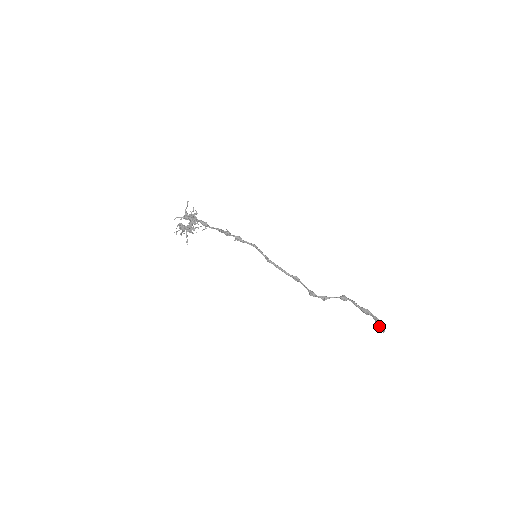
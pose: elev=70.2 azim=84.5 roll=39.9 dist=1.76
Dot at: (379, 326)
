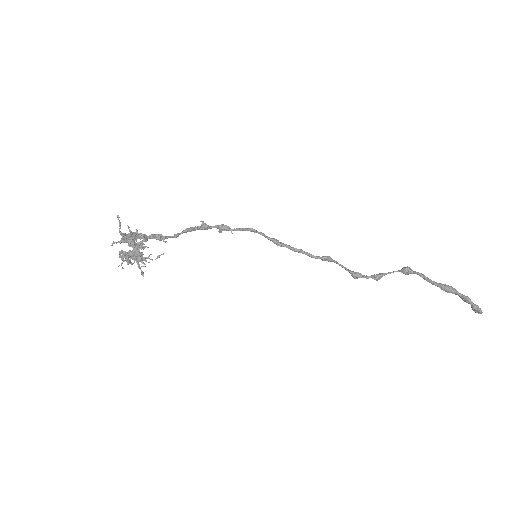
Dot at: (472, 308)
